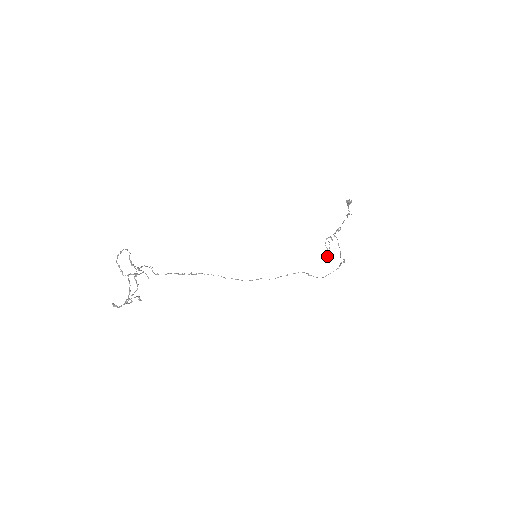
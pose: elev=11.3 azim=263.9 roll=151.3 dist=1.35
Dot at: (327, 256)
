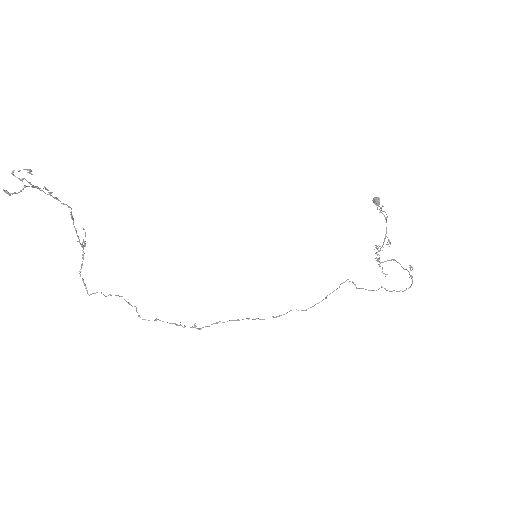
Dot at: (385, 274)
